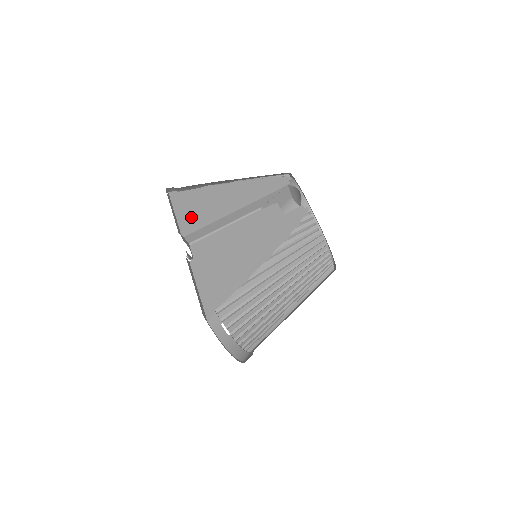
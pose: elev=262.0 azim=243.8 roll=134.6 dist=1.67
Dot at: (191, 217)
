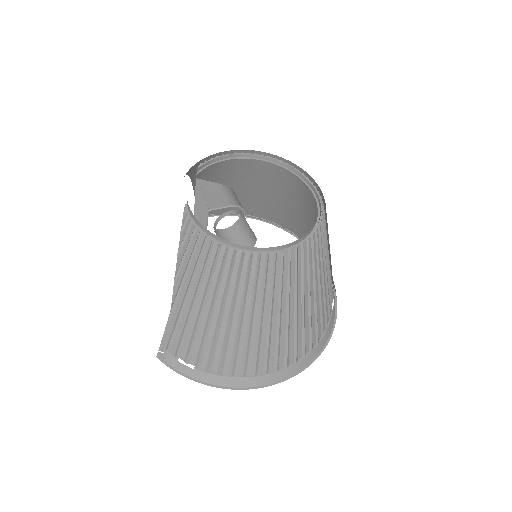
Dot at: occluded
